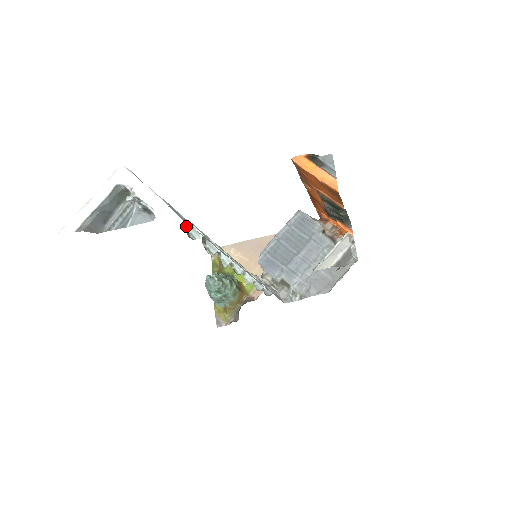
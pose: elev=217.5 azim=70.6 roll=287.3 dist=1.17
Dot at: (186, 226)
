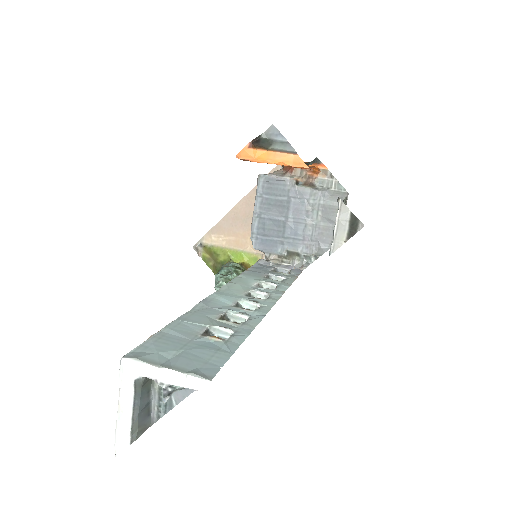
Dot at: (209, 333)
